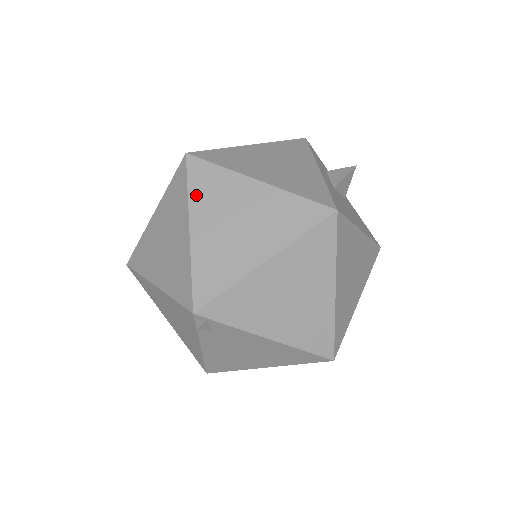
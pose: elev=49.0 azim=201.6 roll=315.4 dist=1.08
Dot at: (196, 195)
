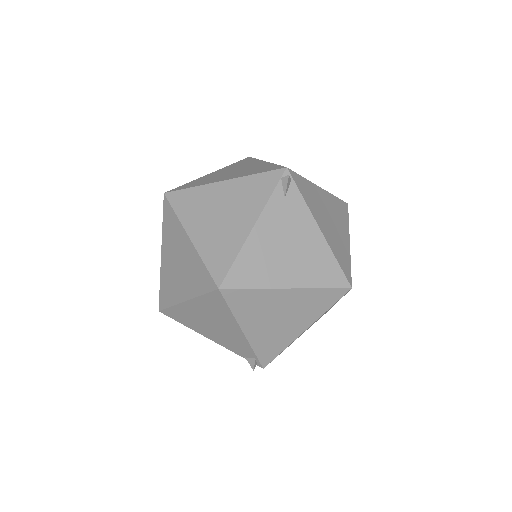
Dot at: occluded
